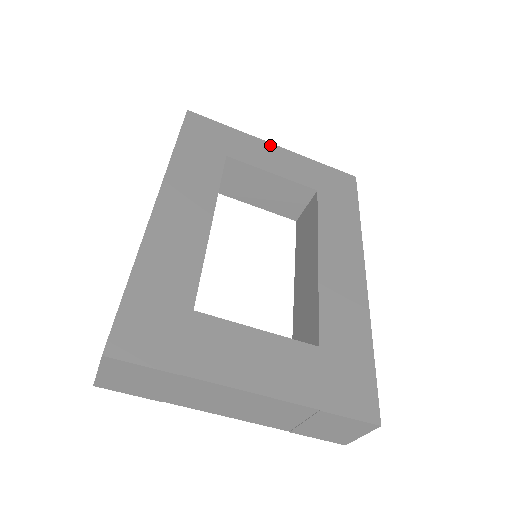
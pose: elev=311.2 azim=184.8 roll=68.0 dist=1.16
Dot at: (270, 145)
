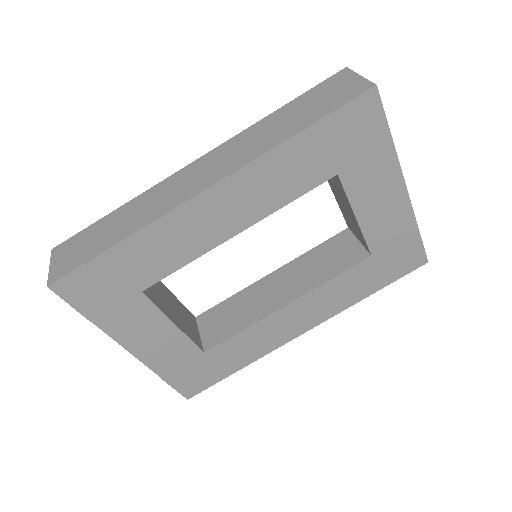
Dot at: (401, 186)
